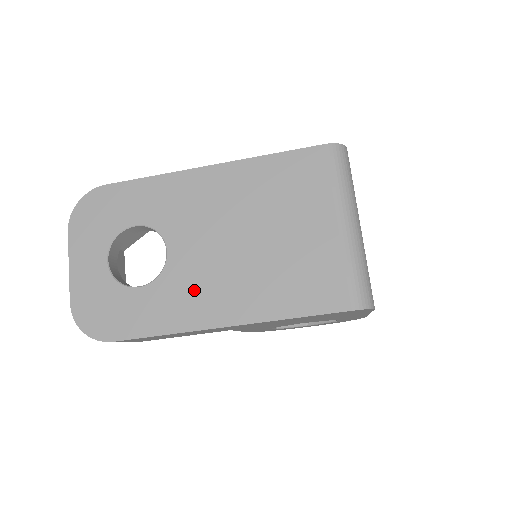
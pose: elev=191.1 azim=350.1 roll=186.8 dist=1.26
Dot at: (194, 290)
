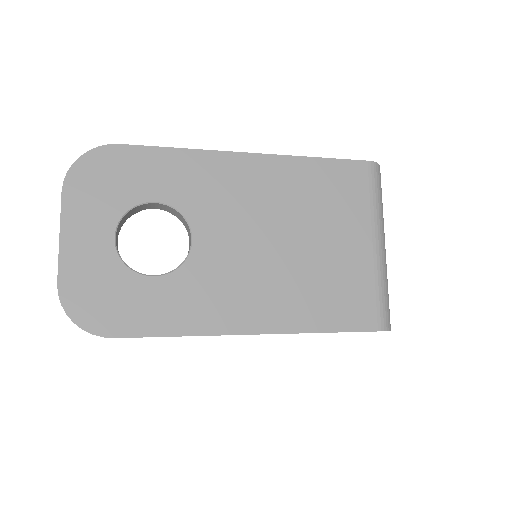
Dot at: (221, 289)
